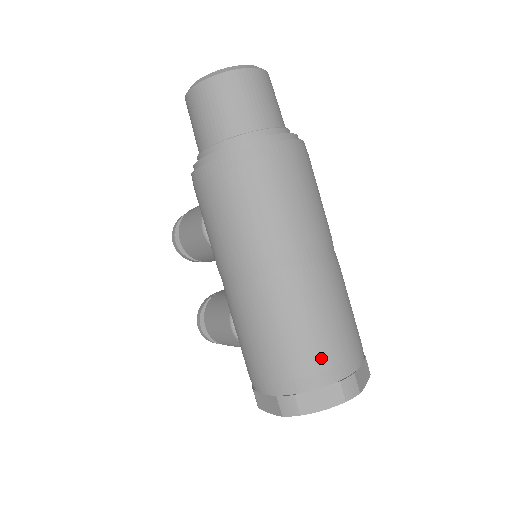
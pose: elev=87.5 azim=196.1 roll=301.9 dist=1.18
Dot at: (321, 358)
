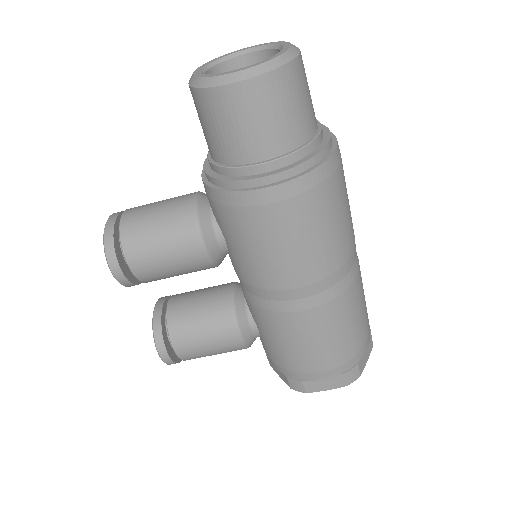
Dot at: (367, 324)
